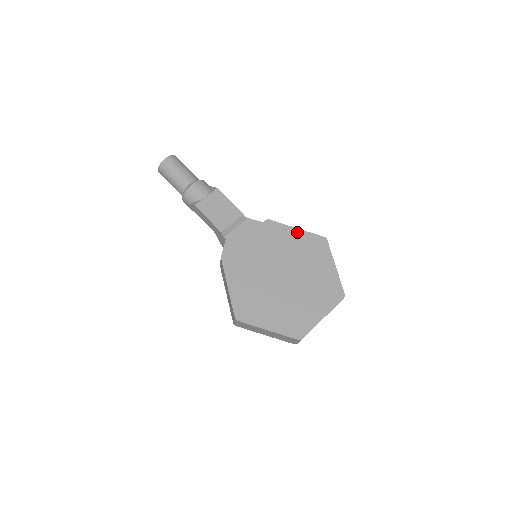
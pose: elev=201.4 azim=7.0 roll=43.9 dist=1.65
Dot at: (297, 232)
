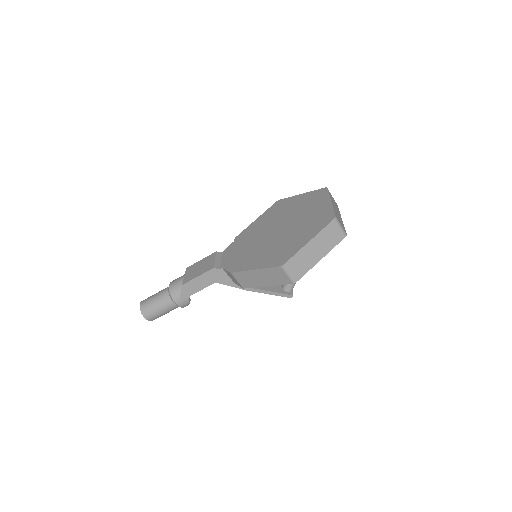
Dot at: (259, 219)
